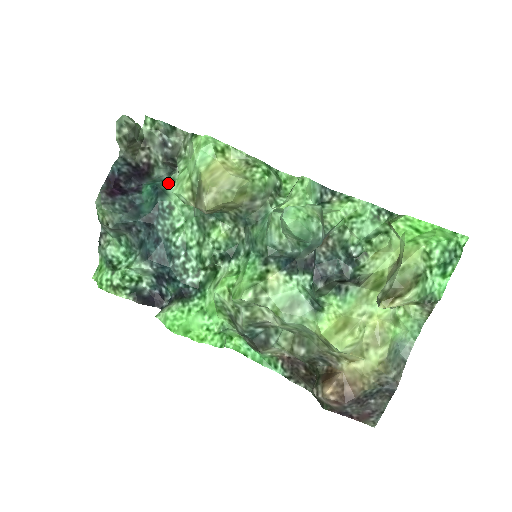
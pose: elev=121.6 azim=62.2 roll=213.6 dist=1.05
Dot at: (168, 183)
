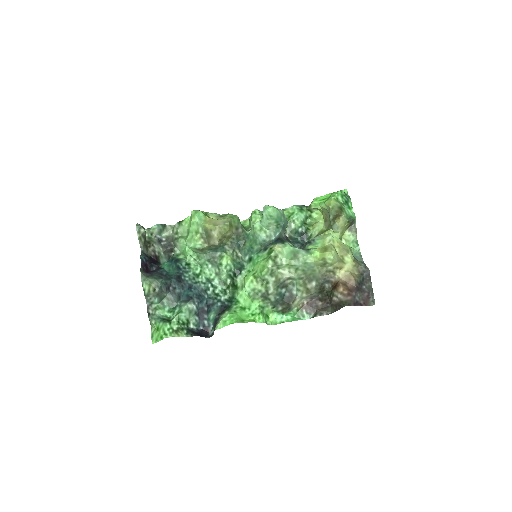
Dot at: (175, 257)
